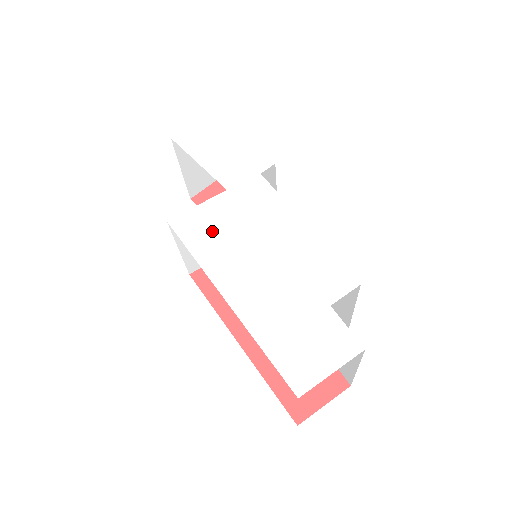
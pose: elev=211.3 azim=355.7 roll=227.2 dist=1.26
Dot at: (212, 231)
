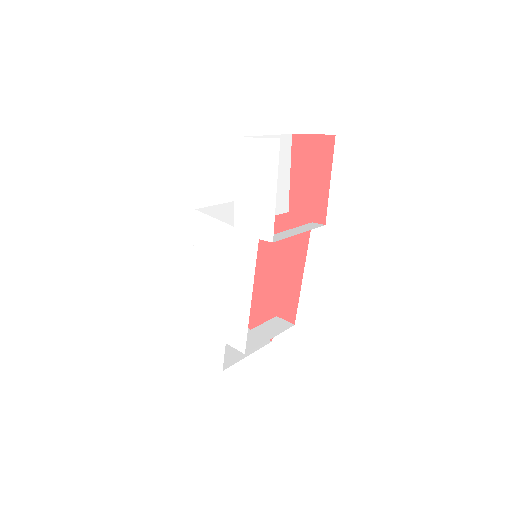
Dot at: (209, 244)
